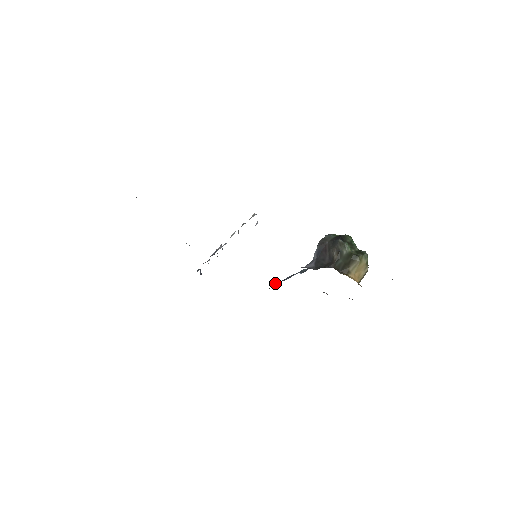
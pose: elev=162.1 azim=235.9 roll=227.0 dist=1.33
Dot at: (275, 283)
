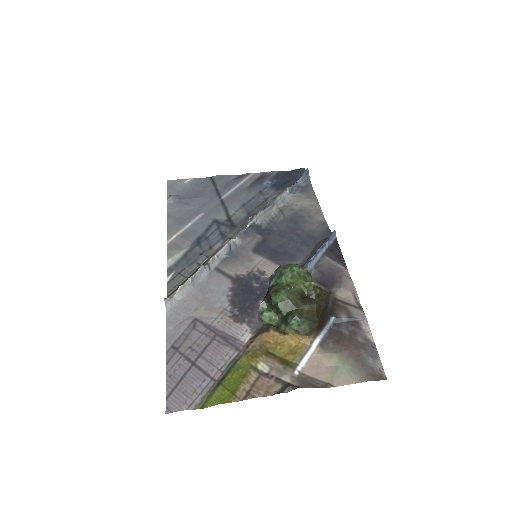
Dot at: occluded
